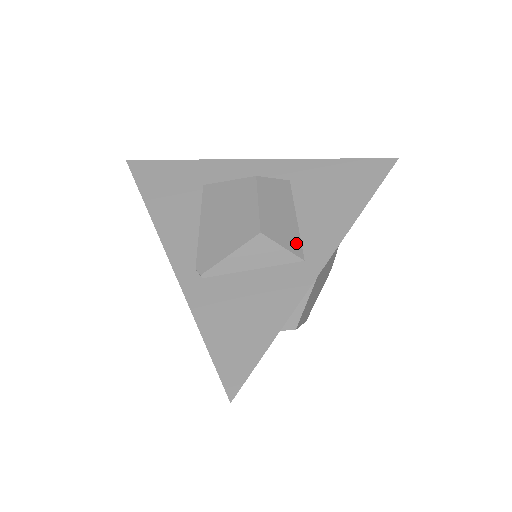
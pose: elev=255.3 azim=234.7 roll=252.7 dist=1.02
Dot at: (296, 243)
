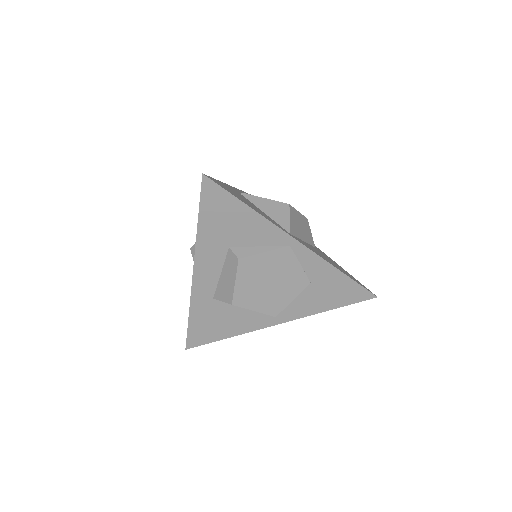
Dot at: (294, 232)
